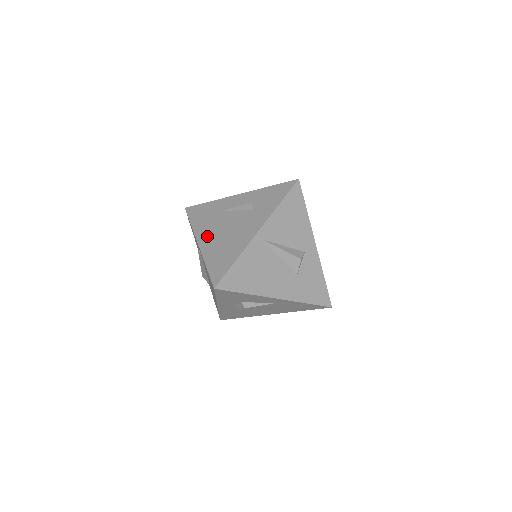
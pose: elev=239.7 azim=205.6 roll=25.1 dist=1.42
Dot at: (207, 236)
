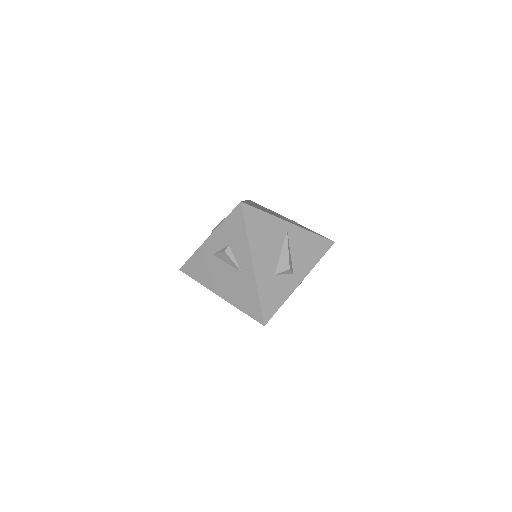
Dot at: occluded
